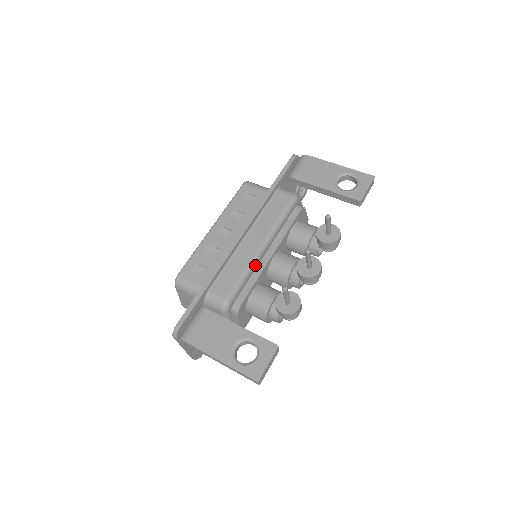
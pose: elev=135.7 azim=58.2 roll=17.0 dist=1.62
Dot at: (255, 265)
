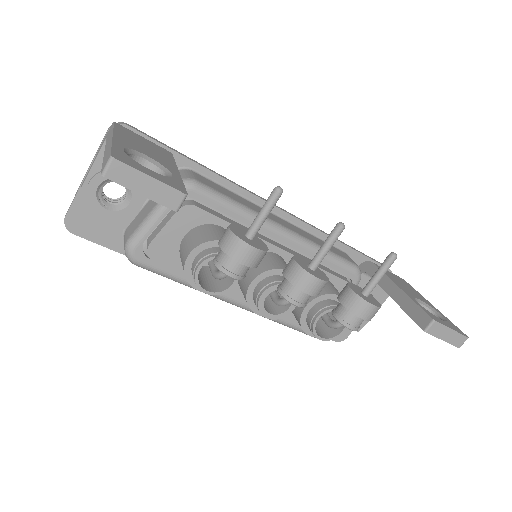
Dot at: occluded
